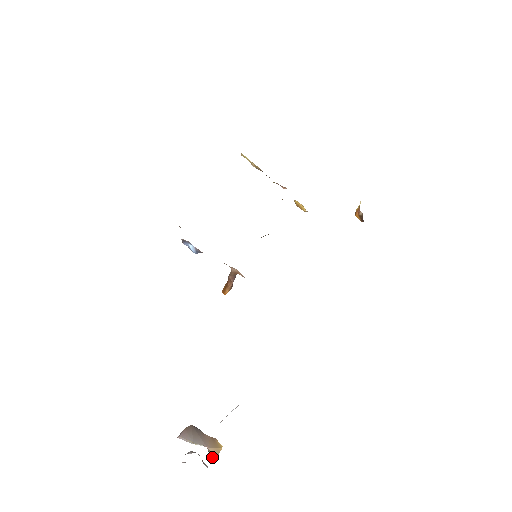
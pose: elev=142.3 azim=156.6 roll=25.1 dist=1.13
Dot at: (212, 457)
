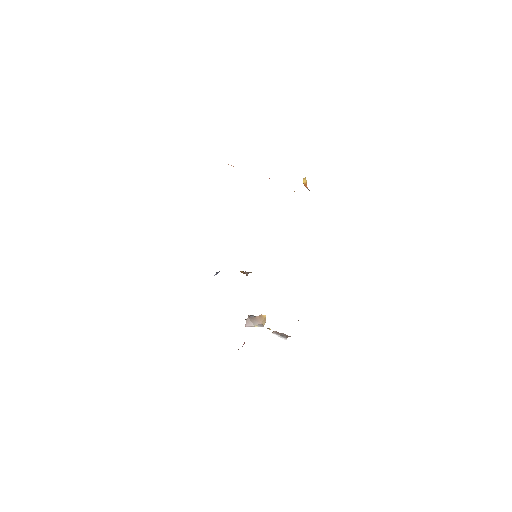
Dot at: occluded
